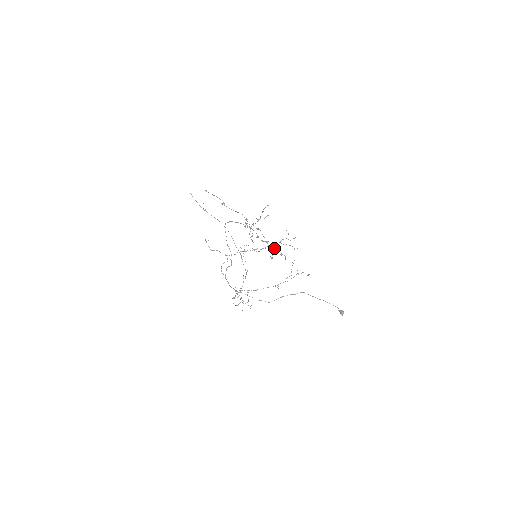
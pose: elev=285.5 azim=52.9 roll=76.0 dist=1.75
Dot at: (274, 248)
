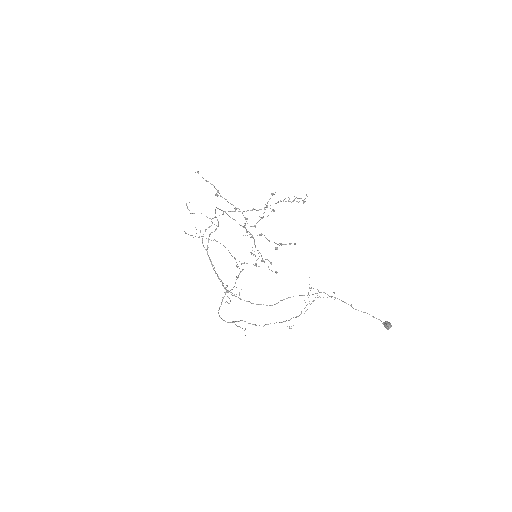
Dot at: (280, 243)
